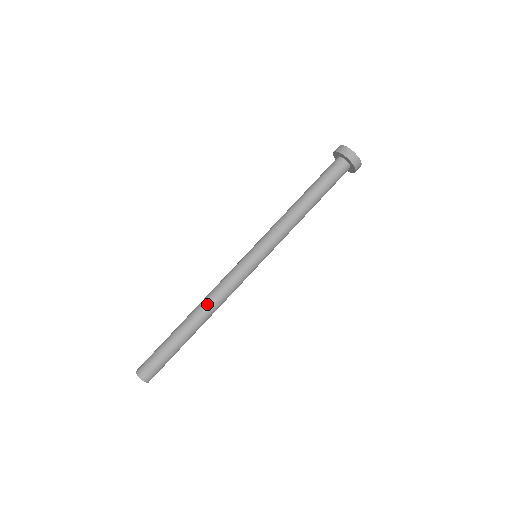
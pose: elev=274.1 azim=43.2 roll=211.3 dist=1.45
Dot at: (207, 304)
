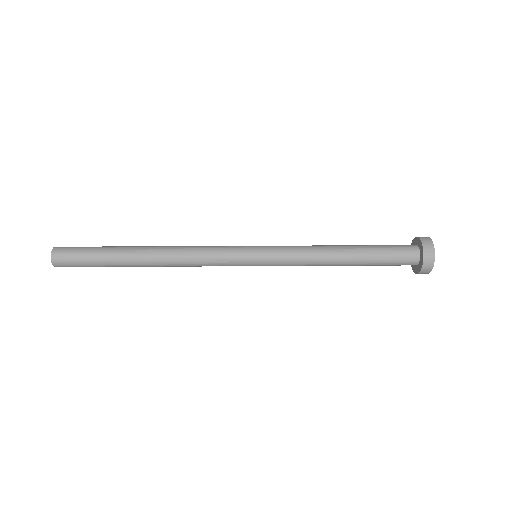
Dot at: (171, 253)
